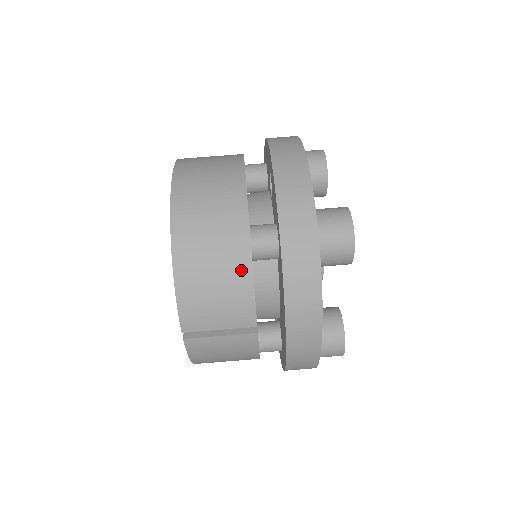
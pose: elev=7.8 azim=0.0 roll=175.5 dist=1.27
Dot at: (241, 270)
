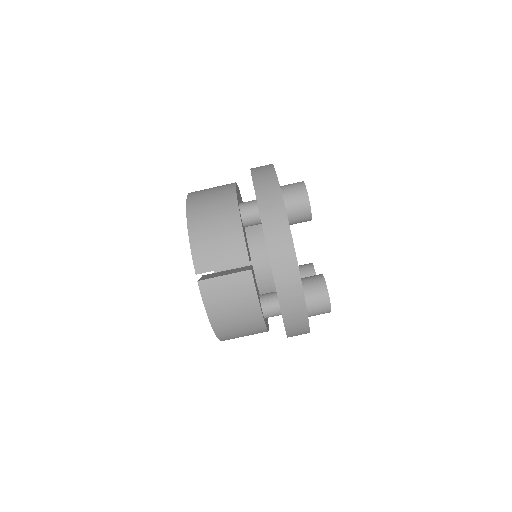
Dot at: (233, 221)
